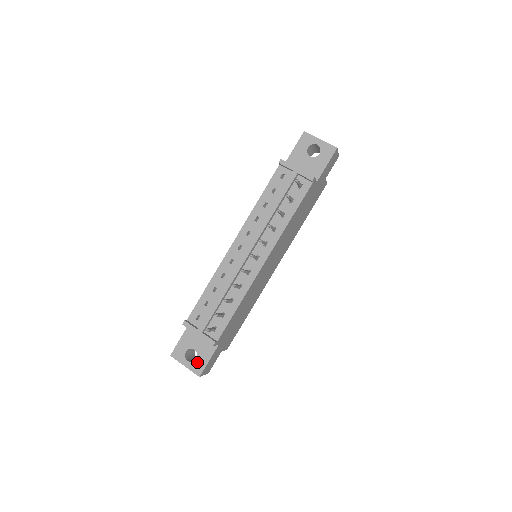
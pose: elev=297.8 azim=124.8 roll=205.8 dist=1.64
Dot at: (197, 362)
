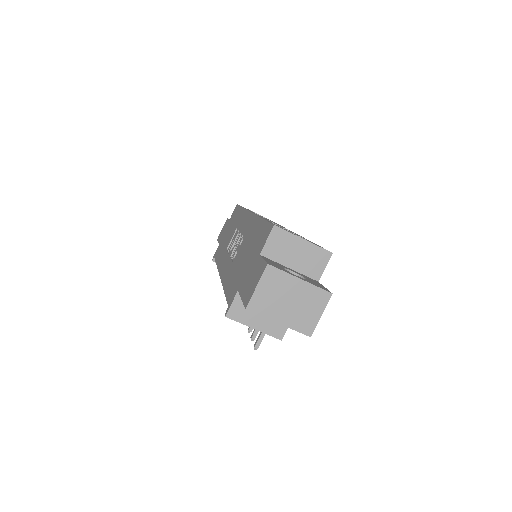
Dot at: occluded
